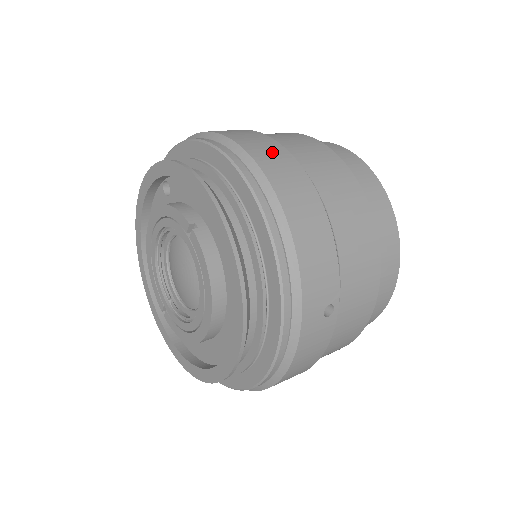
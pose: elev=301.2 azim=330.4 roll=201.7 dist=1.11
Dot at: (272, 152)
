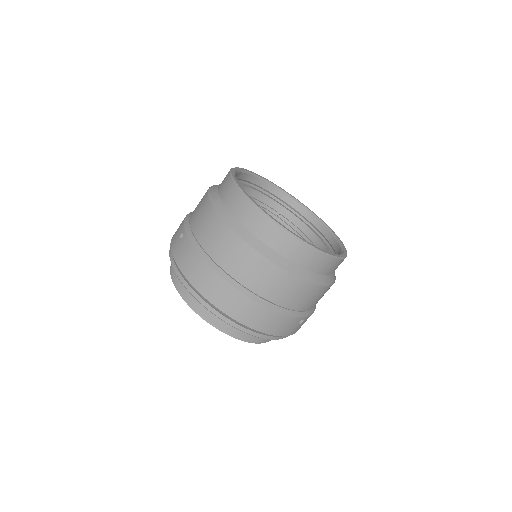
Dot at: (223, 293)
